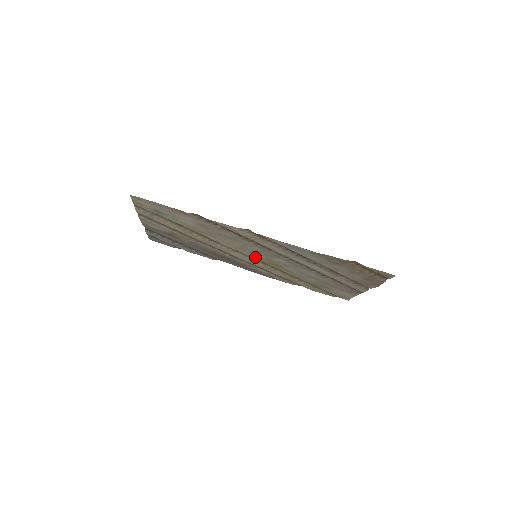
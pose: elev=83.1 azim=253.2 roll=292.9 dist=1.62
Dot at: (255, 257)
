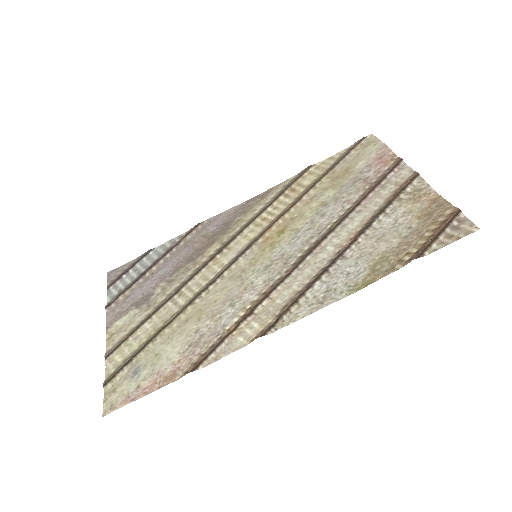
Dot at: (254, 252)
